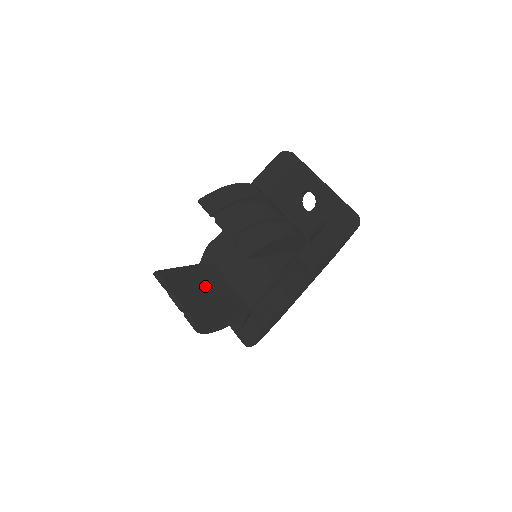
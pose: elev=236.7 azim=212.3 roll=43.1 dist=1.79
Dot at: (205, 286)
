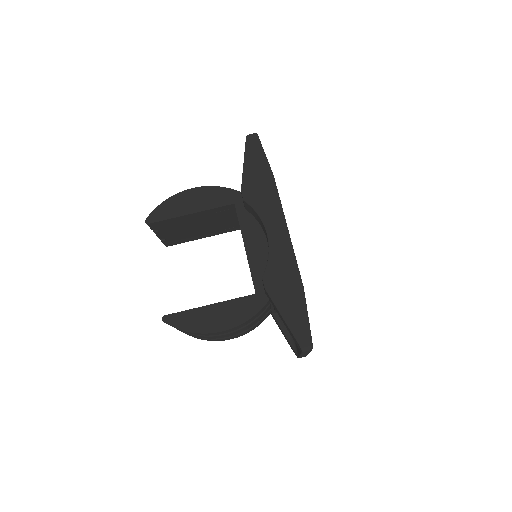
Dot at: occluded
